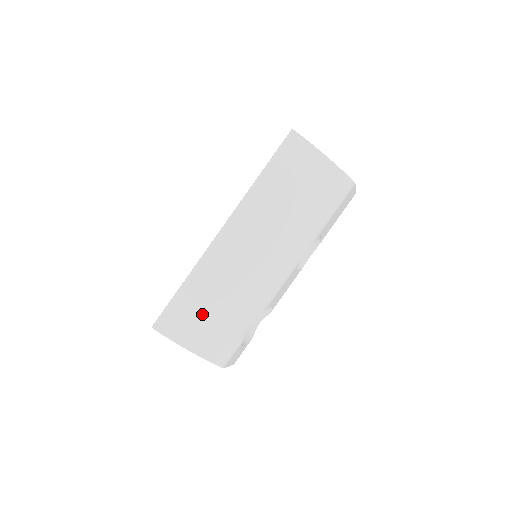
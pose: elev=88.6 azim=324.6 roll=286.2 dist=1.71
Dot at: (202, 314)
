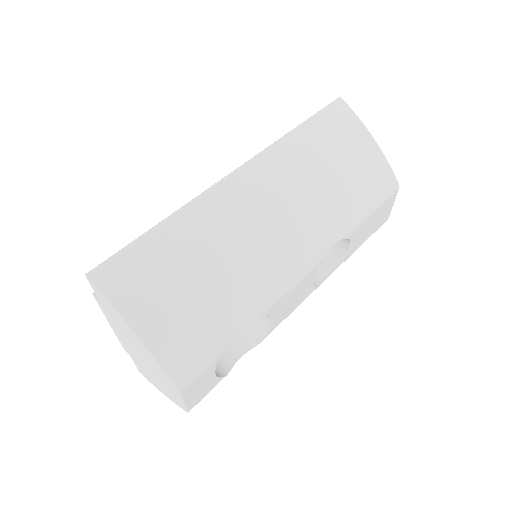
Dot at: (174, 277)
